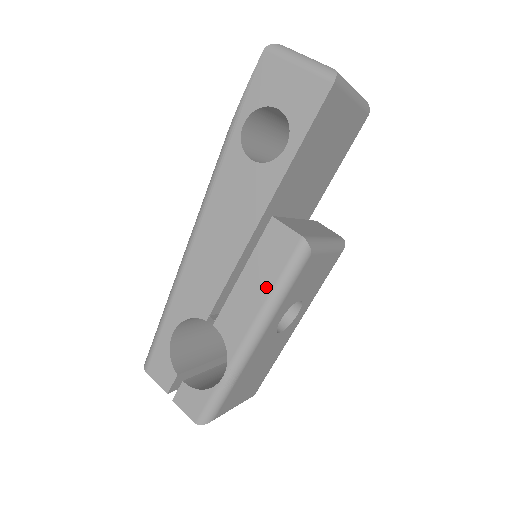
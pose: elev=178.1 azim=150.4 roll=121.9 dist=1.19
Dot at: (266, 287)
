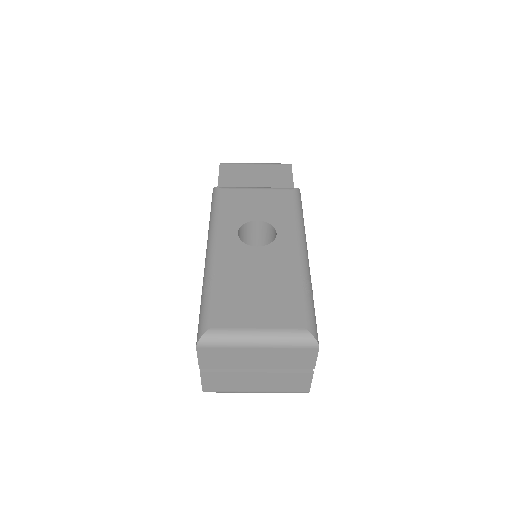
Dot at: occluded
